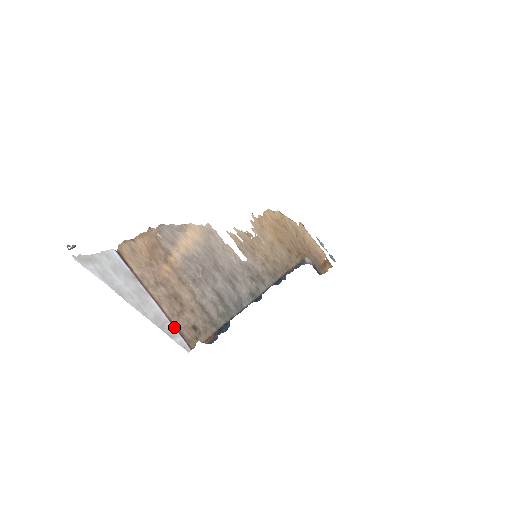
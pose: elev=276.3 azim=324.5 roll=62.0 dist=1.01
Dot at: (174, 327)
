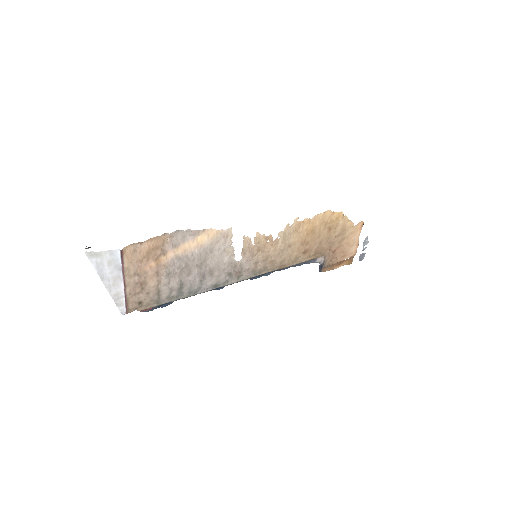
Dot at: (125, 300)
